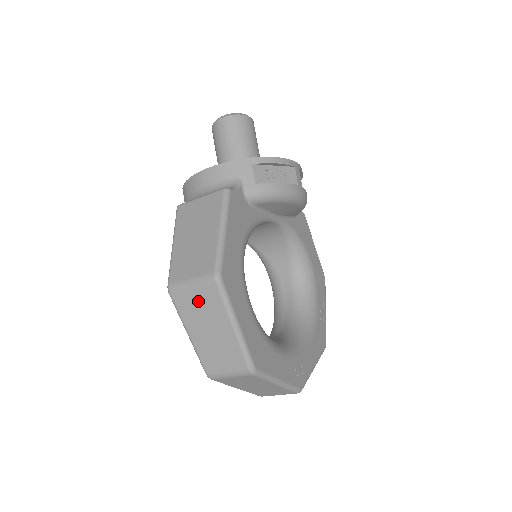
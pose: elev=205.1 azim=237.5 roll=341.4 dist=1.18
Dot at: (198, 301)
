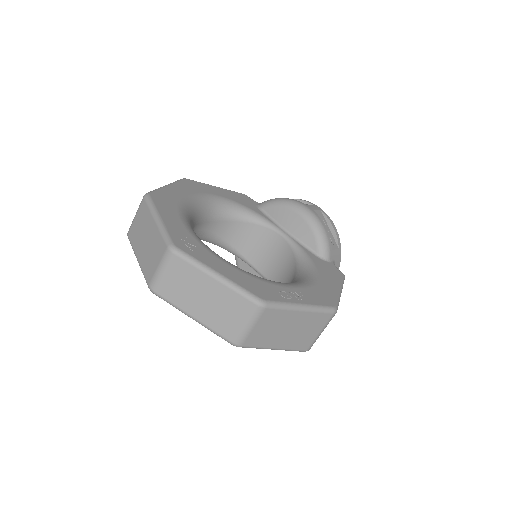
Dot at: occluded
